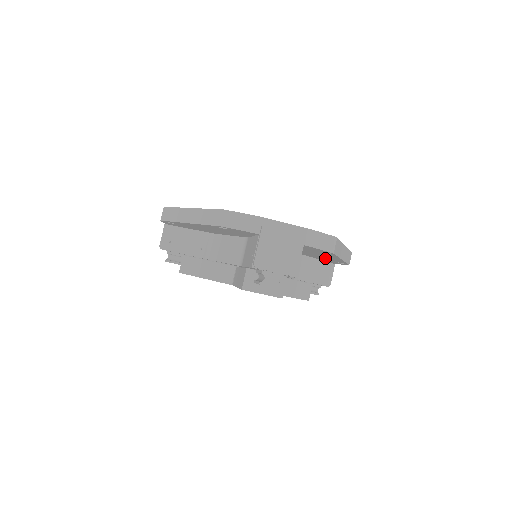
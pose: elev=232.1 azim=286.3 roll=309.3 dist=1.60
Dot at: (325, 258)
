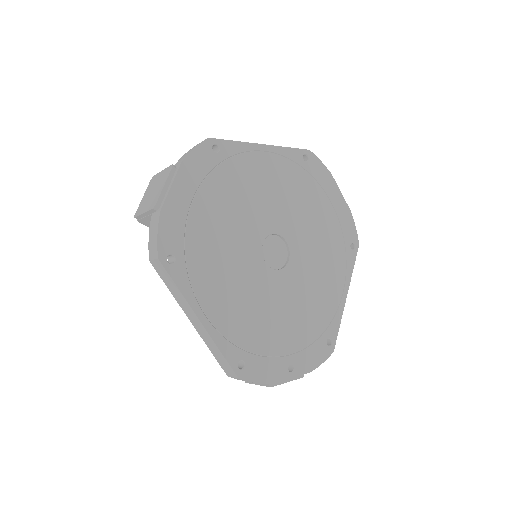
Dot at: occluded
